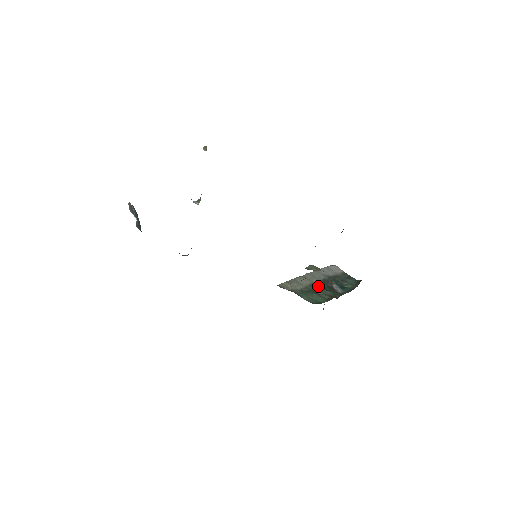
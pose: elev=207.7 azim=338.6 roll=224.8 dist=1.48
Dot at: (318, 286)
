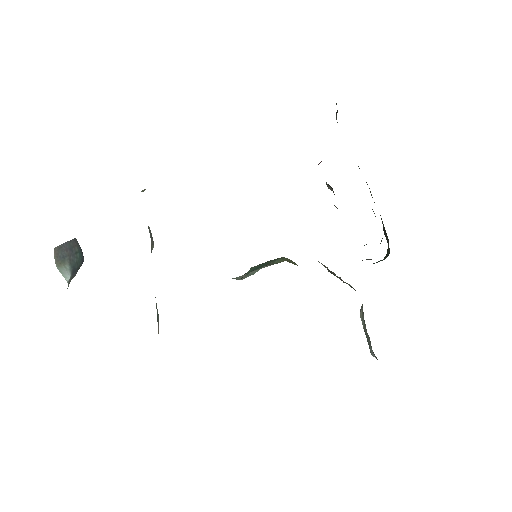
Dot at: occluded
